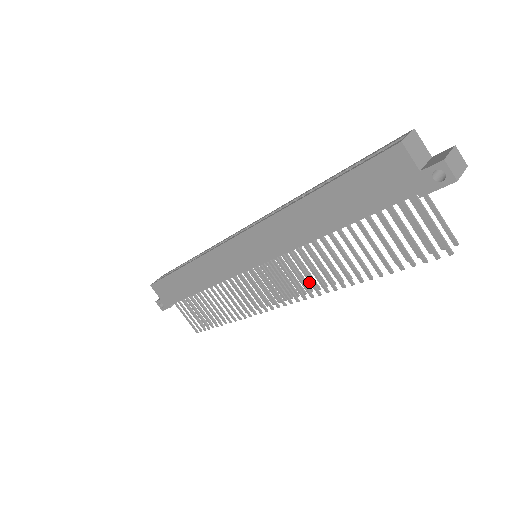
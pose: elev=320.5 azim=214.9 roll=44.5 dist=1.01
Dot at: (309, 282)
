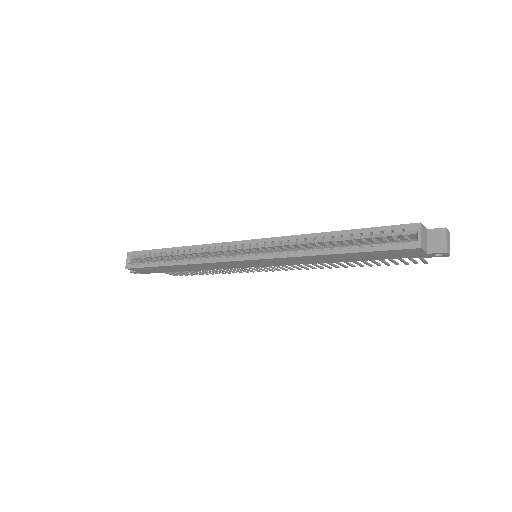
Dot at: occluded
